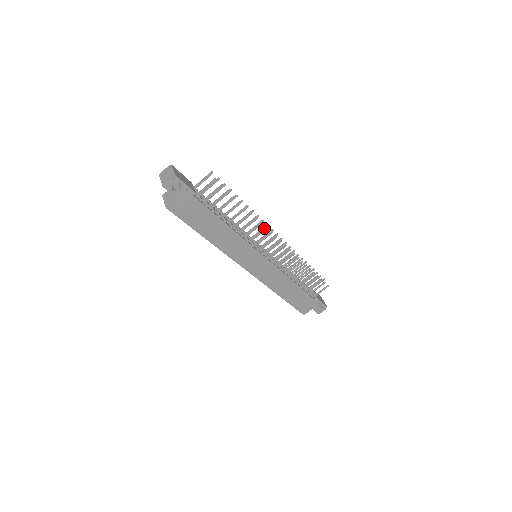
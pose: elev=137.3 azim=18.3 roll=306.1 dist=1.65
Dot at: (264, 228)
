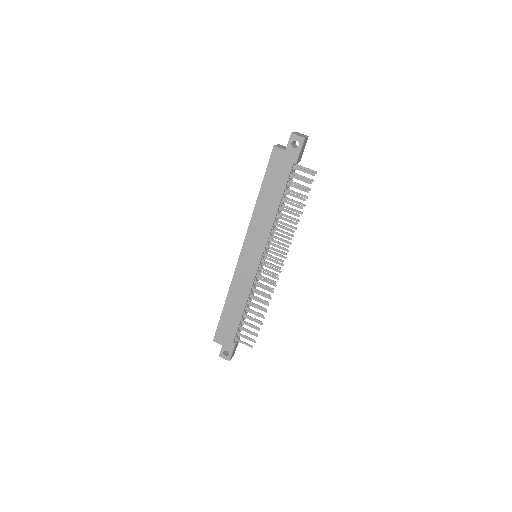
Dot at: occluded
